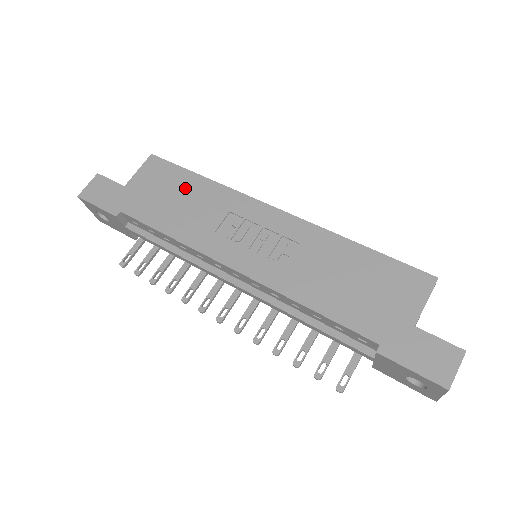
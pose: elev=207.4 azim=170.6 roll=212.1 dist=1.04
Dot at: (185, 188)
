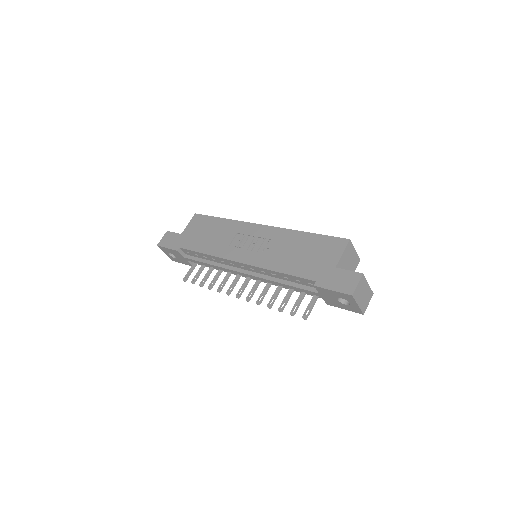
Dot at: (213, 227)
